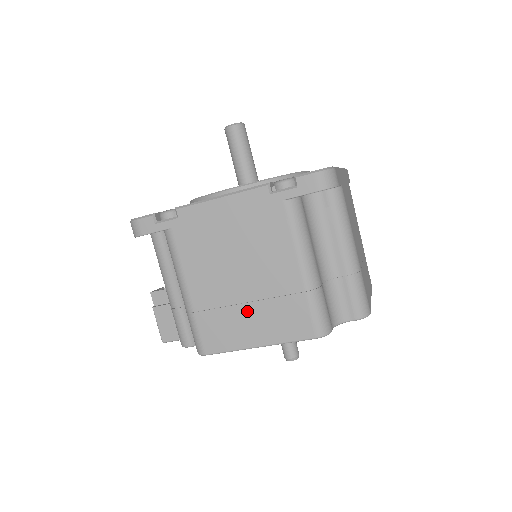
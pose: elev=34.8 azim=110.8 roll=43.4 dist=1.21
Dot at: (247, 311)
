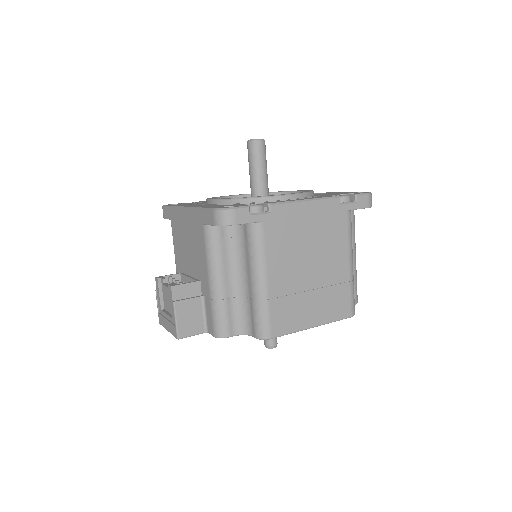
Dot at: (310, 297)
